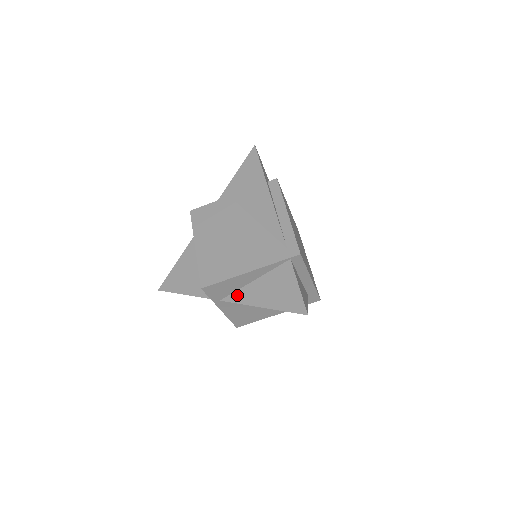
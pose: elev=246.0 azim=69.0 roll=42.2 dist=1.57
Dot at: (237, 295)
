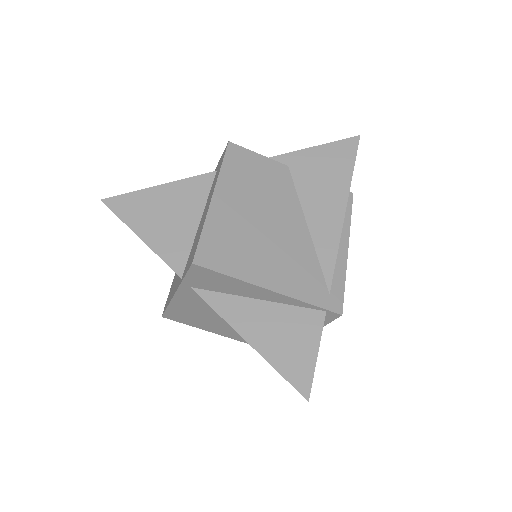
Dot at: (221, 299)
